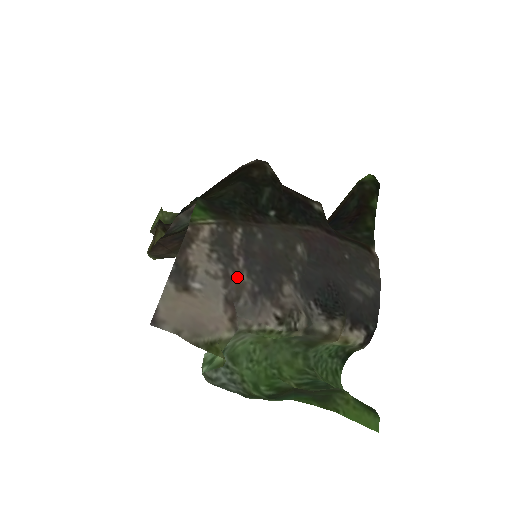
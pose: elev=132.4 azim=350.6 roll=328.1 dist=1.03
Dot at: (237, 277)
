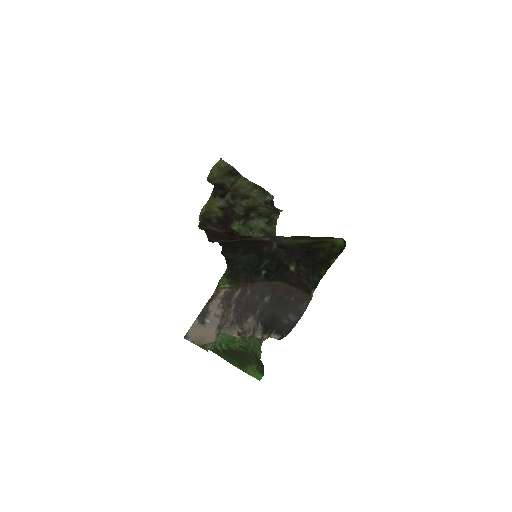
Dot at: (228, 316)
